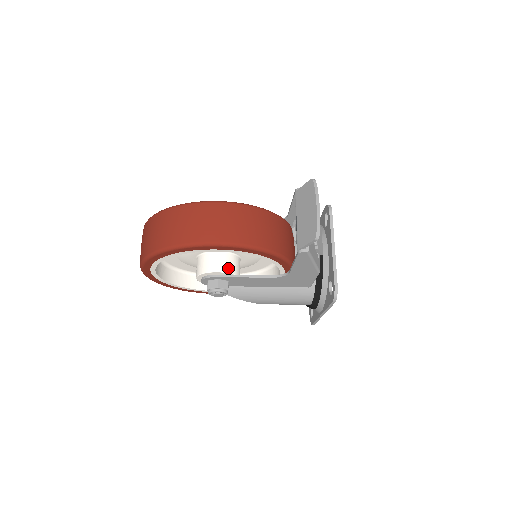
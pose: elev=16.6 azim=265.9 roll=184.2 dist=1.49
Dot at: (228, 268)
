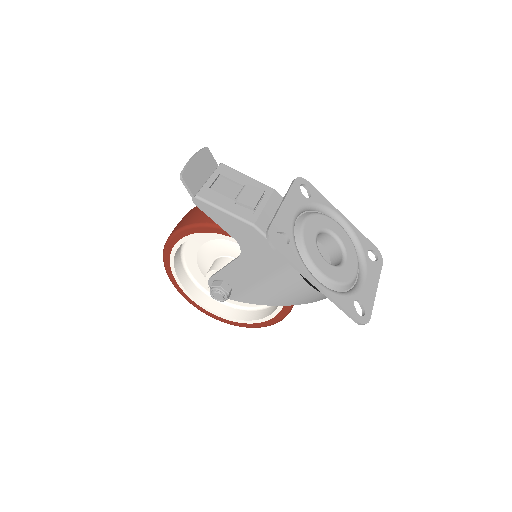
Dot at: (217, 267)
